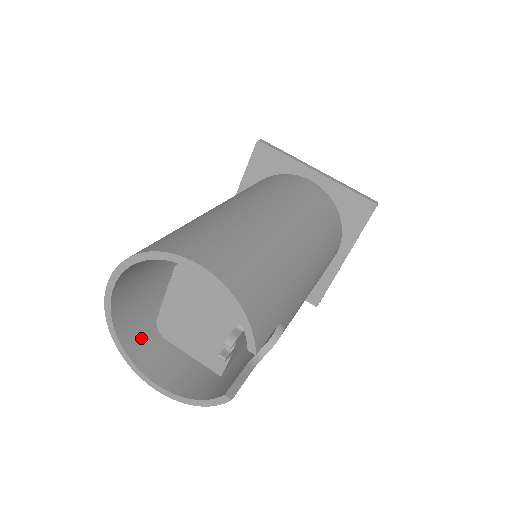
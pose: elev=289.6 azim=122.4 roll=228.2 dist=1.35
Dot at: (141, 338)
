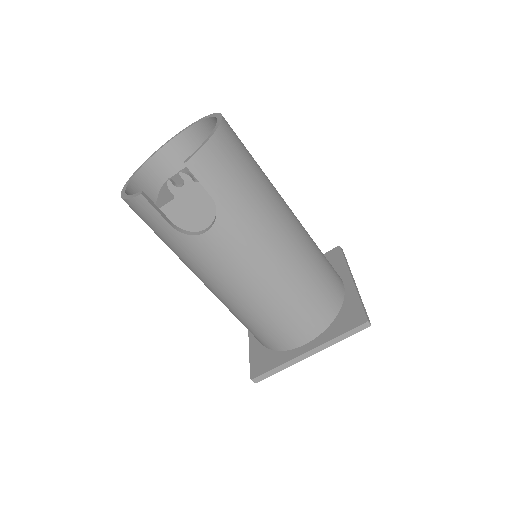
Dot at: (153, 182)
